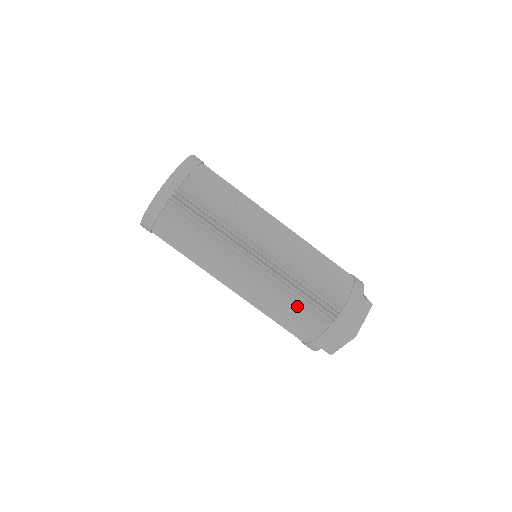
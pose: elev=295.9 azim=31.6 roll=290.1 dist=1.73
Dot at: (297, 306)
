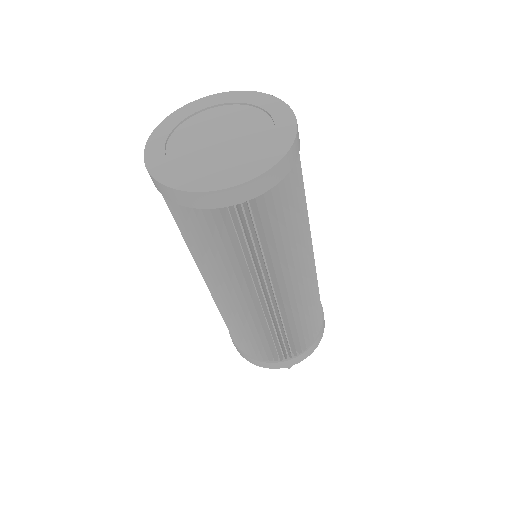
Dot at: (268, 341)
